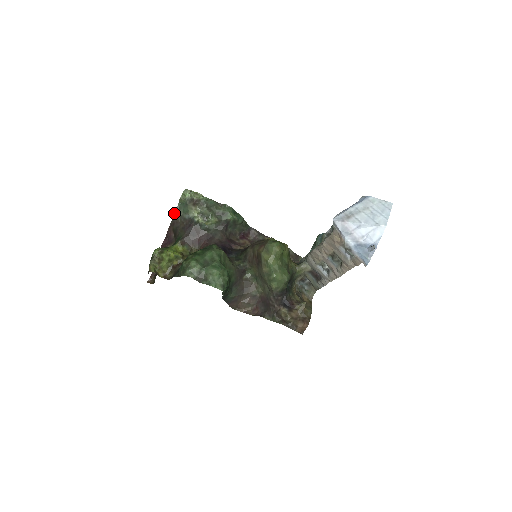
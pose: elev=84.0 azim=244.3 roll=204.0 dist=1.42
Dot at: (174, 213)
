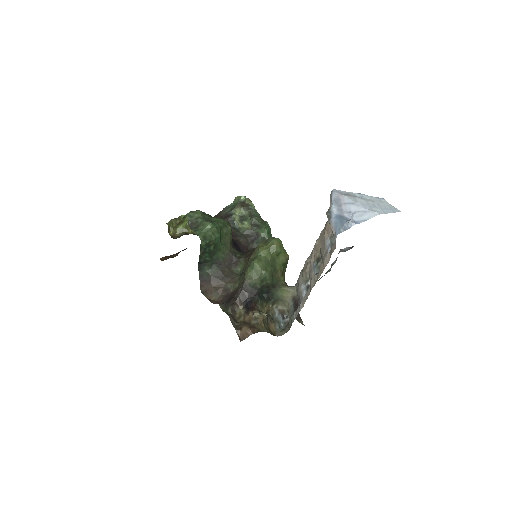
Dot at: (223, 209)
